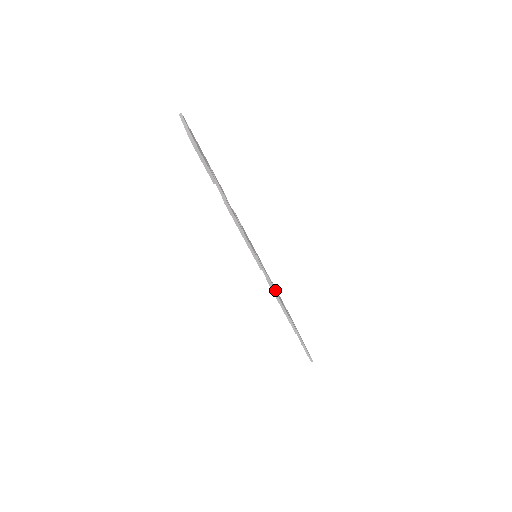
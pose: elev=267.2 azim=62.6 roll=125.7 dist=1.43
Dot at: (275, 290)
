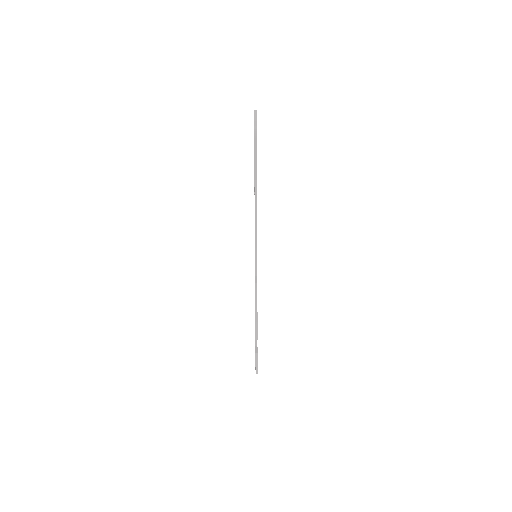
Dot at: occluded
